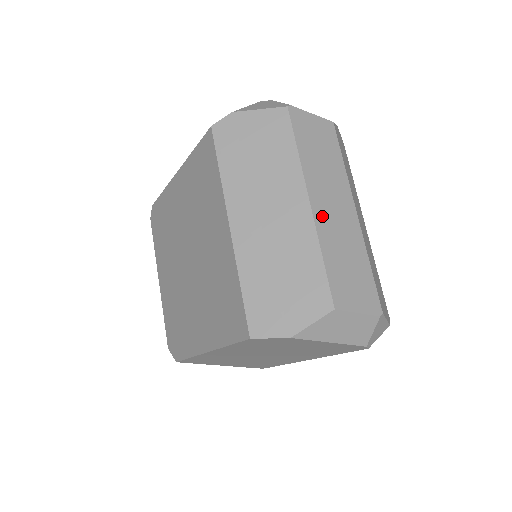
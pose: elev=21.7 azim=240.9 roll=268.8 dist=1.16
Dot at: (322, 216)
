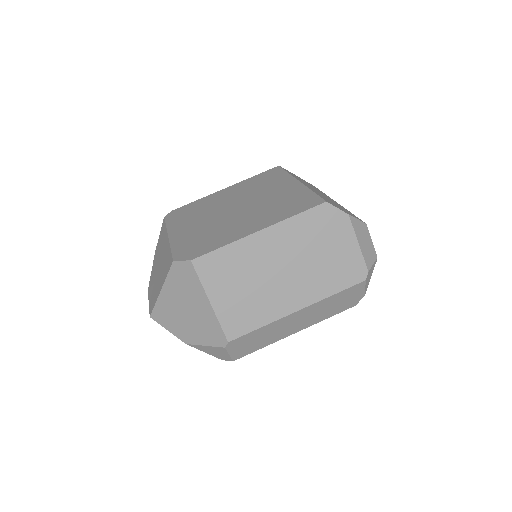
Dot at: occluded
